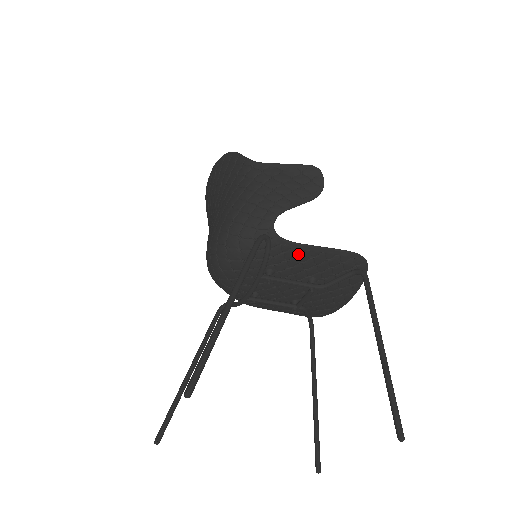
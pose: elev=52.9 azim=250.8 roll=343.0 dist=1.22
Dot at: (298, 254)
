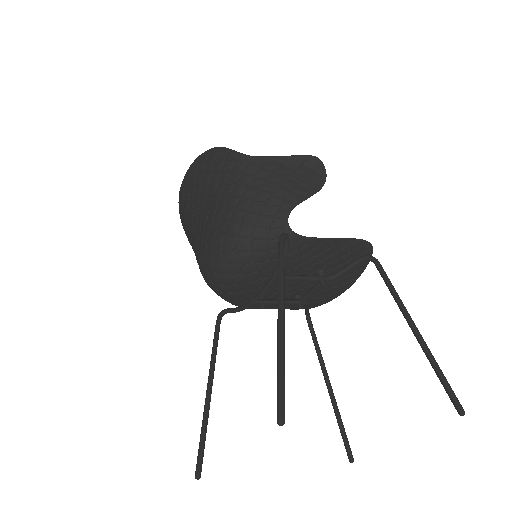
Dot at: (312, 249)
